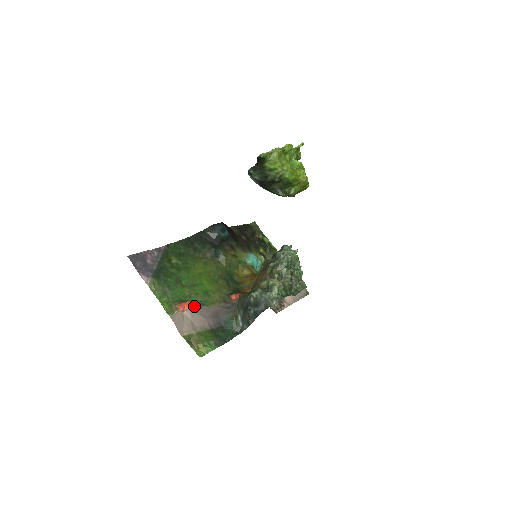
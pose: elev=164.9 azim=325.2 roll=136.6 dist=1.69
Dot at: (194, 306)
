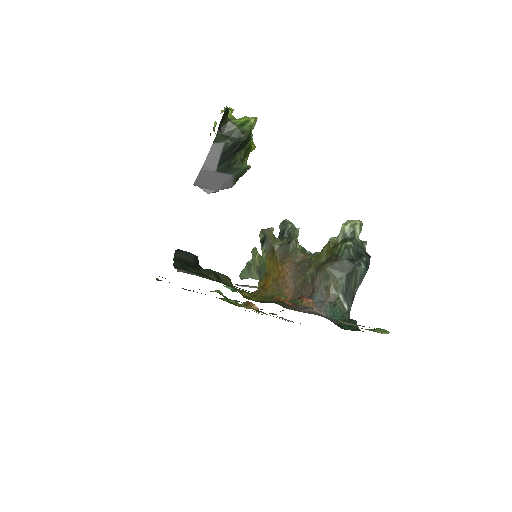
Dot at: occluded
